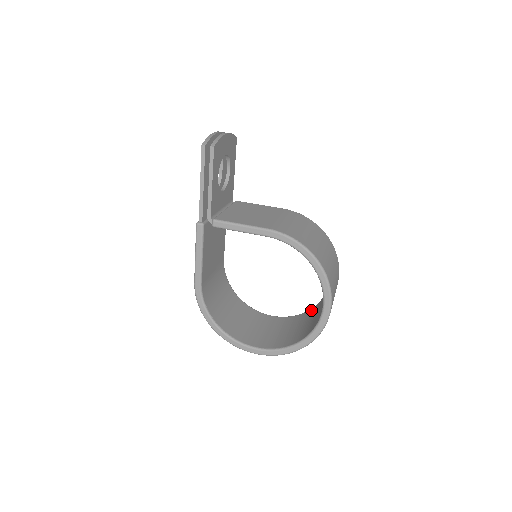
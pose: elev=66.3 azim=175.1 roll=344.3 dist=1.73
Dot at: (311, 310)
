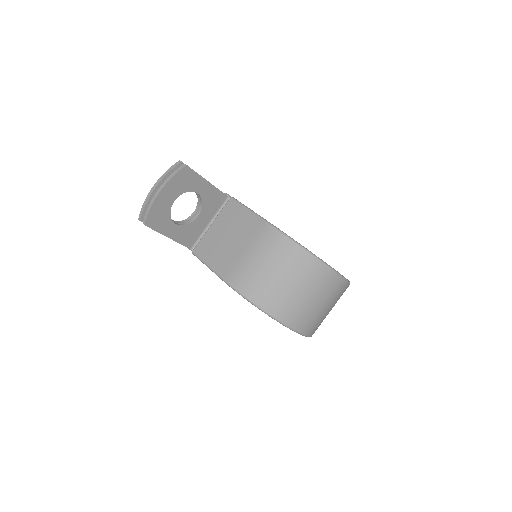
Dot at: occluded
